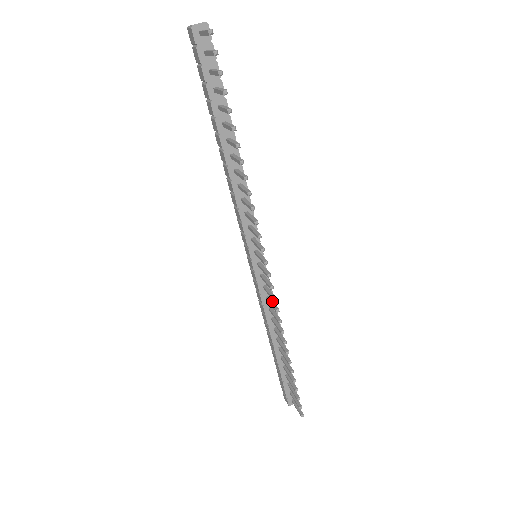
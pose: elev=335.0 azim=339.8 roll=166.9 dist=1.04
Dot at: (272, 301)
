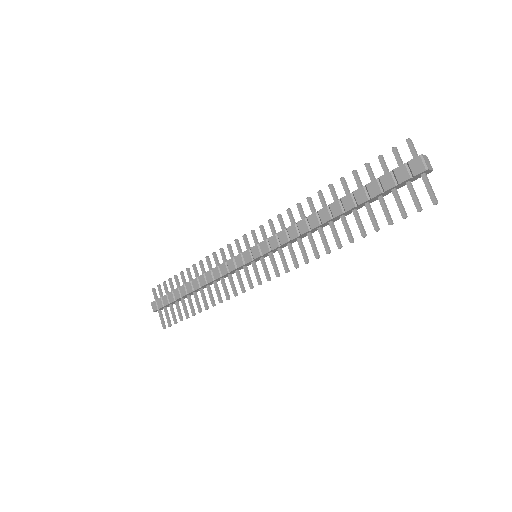
Dot at: occluded
